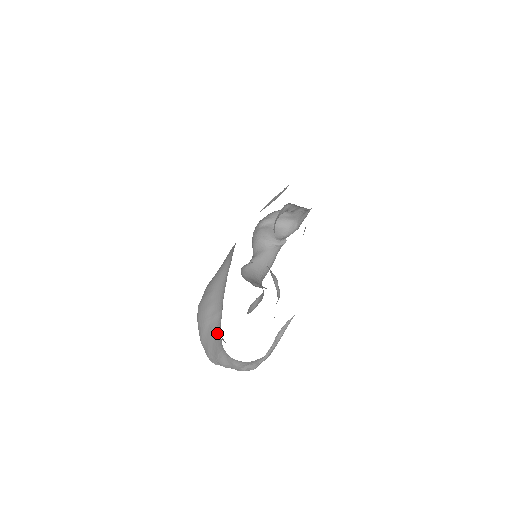
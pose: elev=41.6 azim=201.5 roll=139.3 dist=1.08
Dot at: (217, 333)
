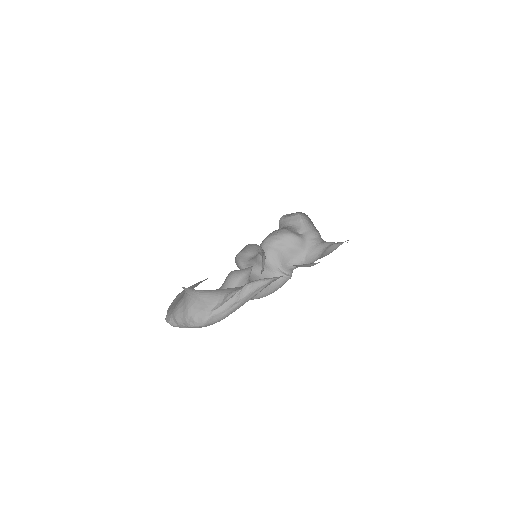
Dot at: occluded
